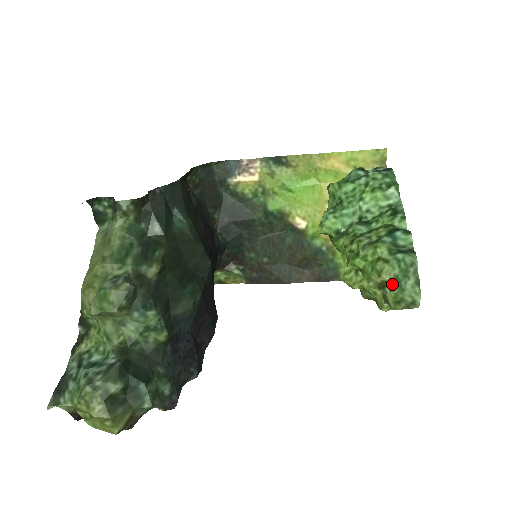
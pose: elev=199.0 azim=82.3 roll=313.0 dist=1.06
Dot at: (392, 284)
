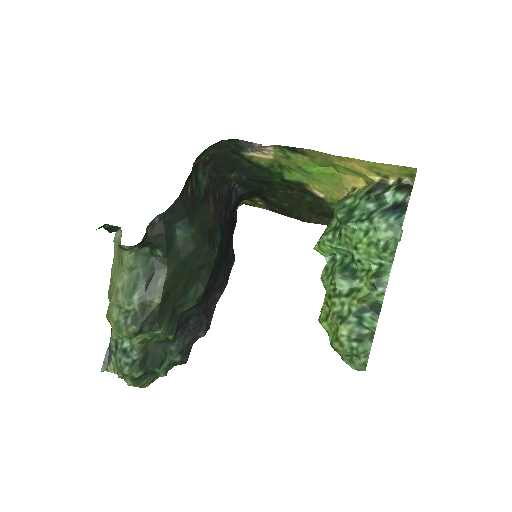
Dot at: (344, 357)
